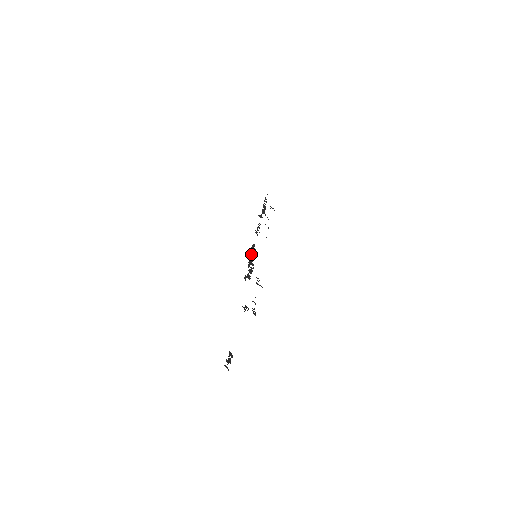
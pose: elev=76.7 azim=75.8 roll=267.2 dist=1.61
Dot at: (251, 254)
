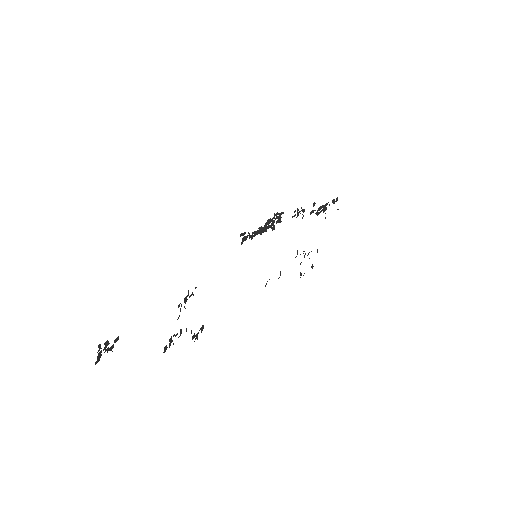
Dot at: (266, 229)
